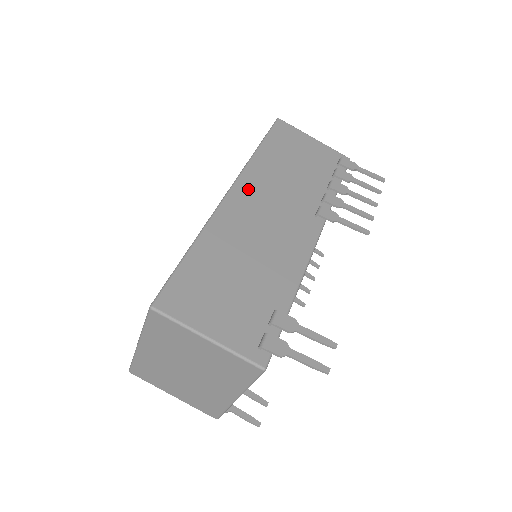
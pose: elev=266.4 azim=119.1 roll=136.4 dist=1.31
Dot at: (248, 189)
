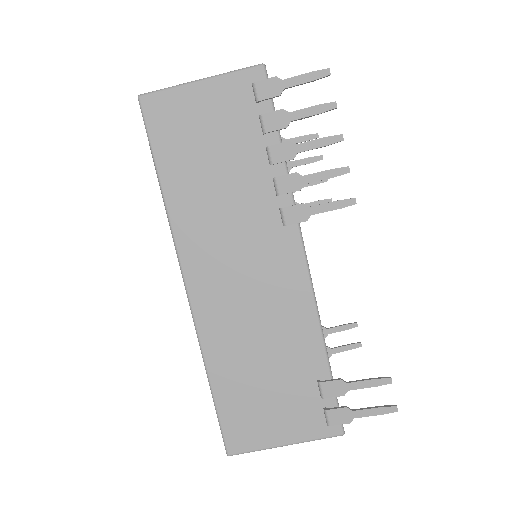
Dot at: (198, 262)
